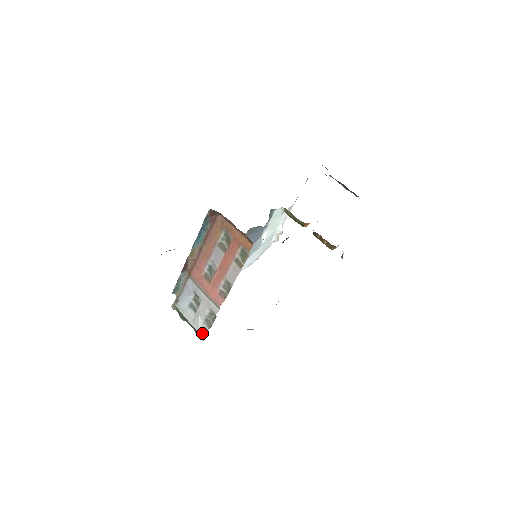
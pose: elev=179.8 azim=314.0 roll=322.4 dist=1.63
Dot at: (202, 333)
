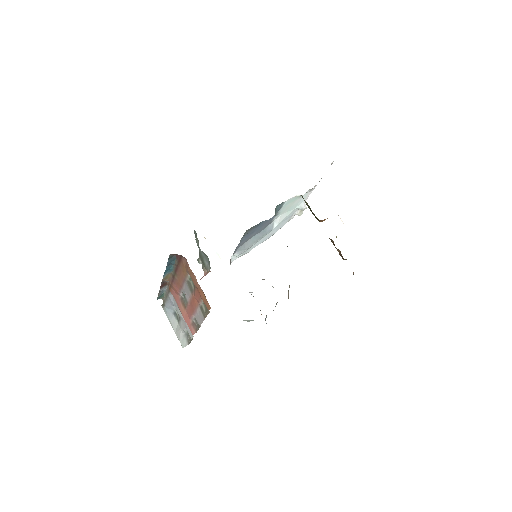
Dot at: (183, 345)
